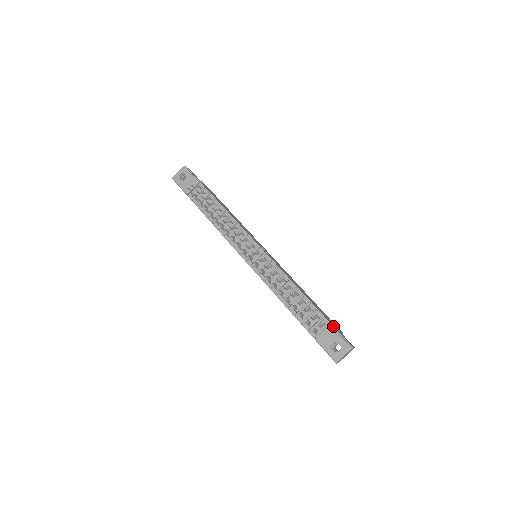
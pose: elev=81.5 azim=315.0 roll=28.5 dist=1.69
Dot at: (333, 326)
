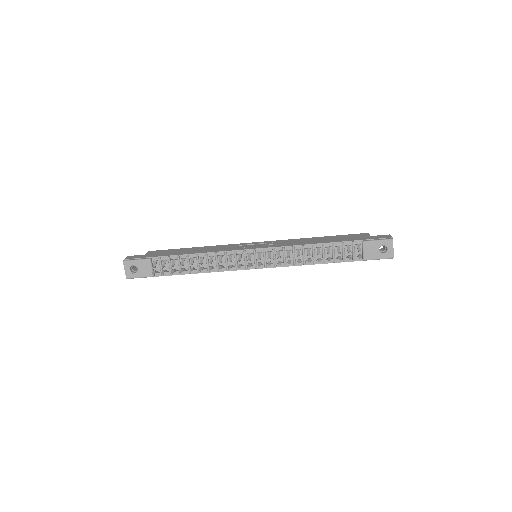
Dot at: (365, 240)
